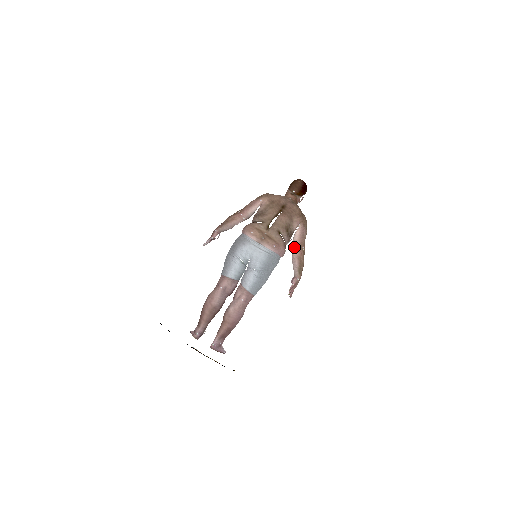
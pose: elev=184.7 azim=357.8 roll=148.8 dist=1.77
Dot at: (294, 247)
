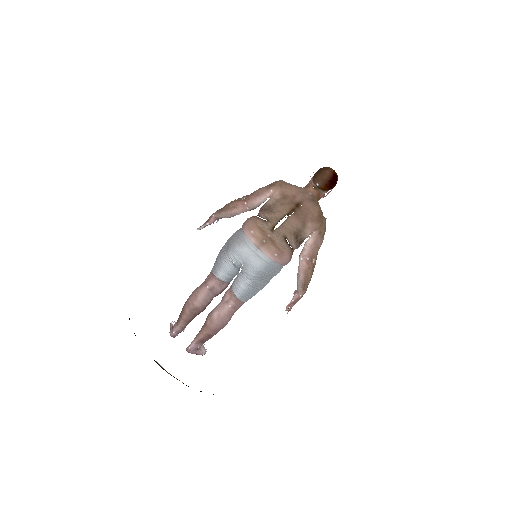
Dot at: (302, 257)
